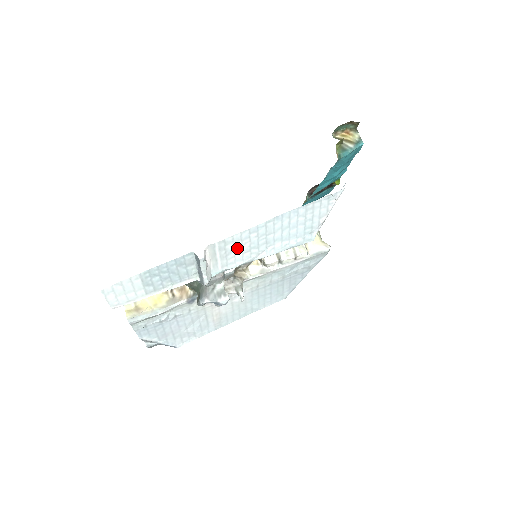
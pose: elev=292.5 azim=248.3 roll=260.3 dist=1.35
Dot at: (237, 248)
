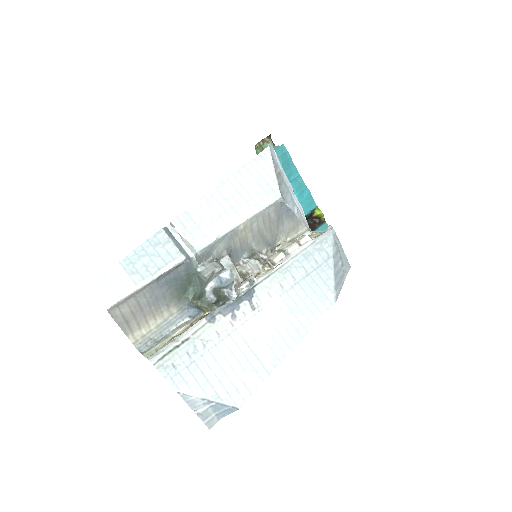
Dot at: (205, 218)
